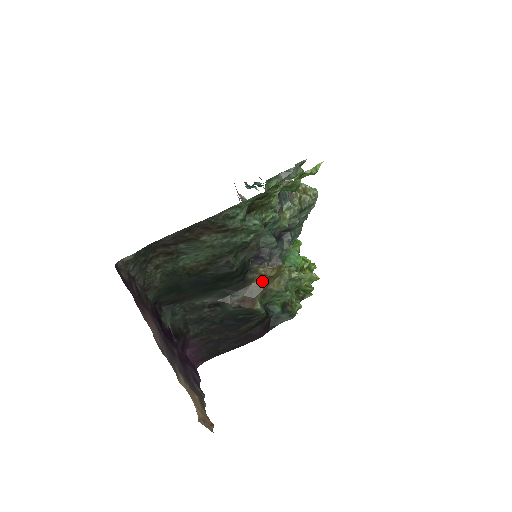
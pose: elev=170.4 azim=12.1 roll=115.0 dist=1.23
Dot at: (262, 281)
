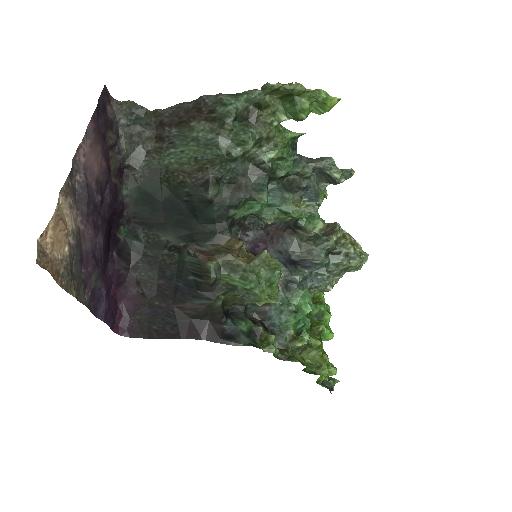
Dot at: (235, 247)
